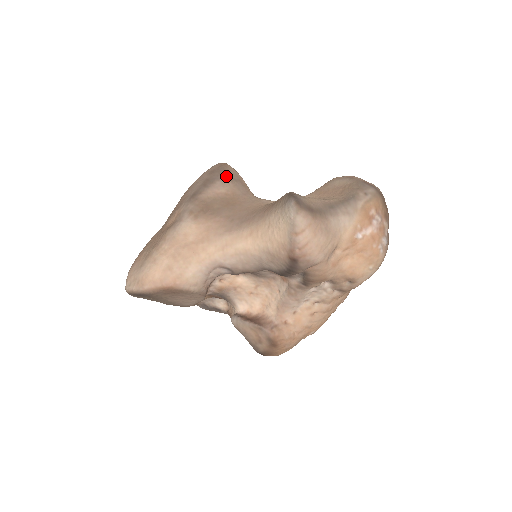
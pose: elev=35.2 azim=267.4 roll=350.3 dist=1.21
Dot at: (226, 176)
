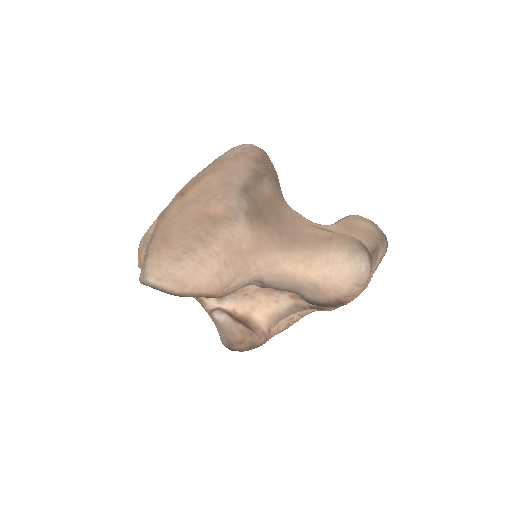
Dot at: (271, 173)
